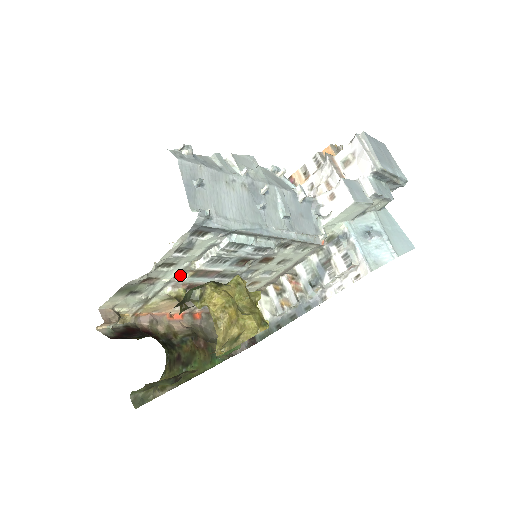
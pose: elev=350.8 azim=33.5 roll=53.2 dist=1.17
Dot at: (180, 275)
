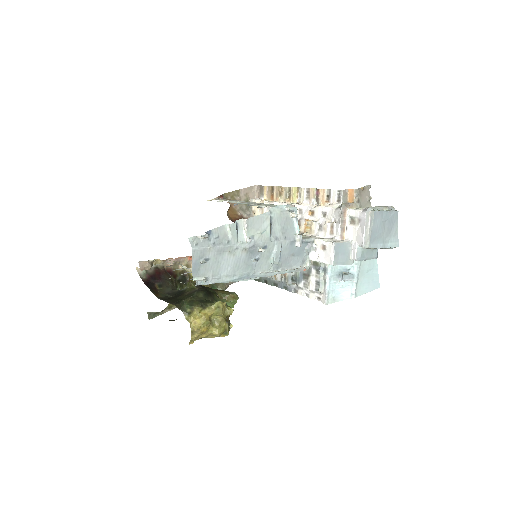
Dot at: occluded
